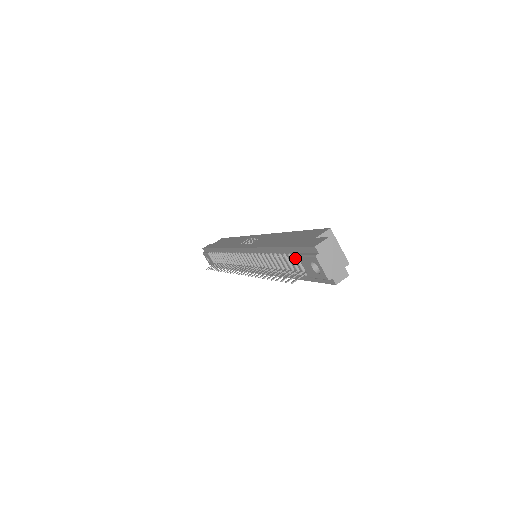
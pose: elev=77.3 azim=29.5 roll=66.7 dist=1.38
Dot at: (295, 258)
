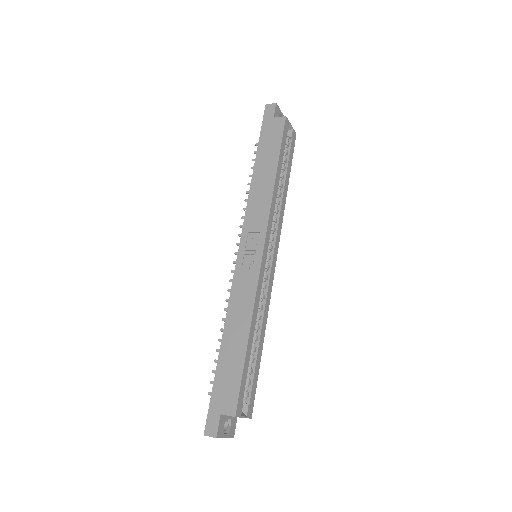
Dot at: occluded
